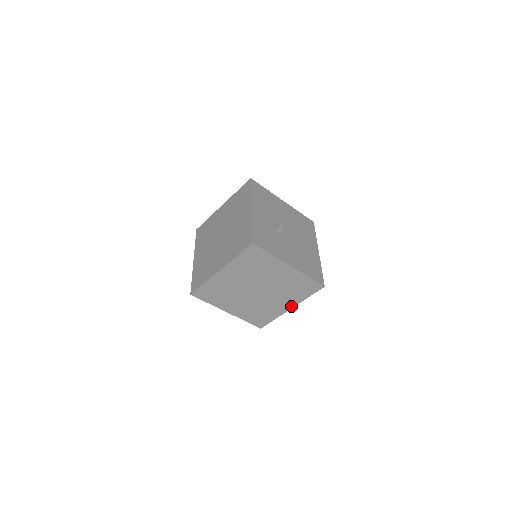
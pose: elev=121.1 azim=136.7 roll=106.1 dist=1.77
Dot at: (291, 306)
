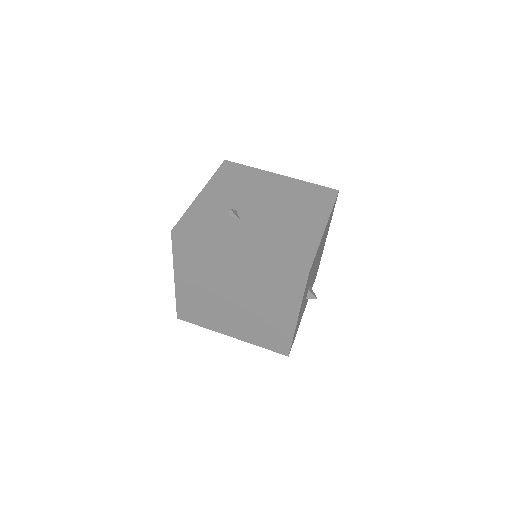
Dot at: occluded
